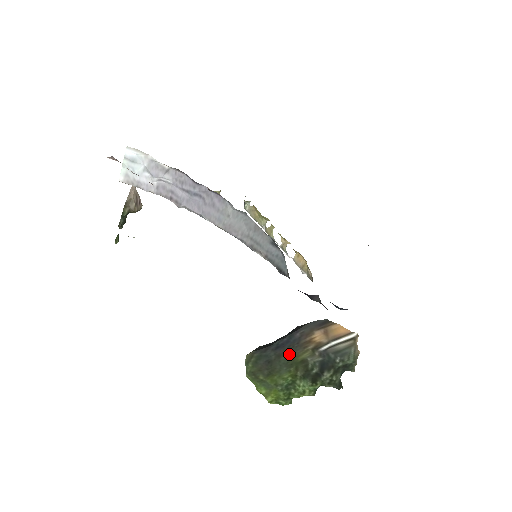
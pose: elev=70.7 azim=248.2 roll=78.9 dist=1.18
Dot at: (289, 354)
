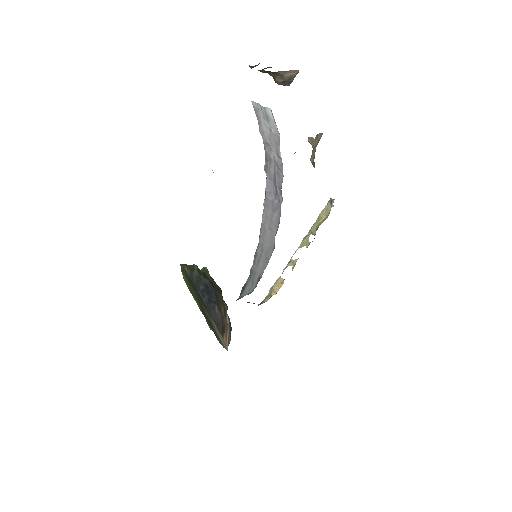
Dot at: (200, 300)
